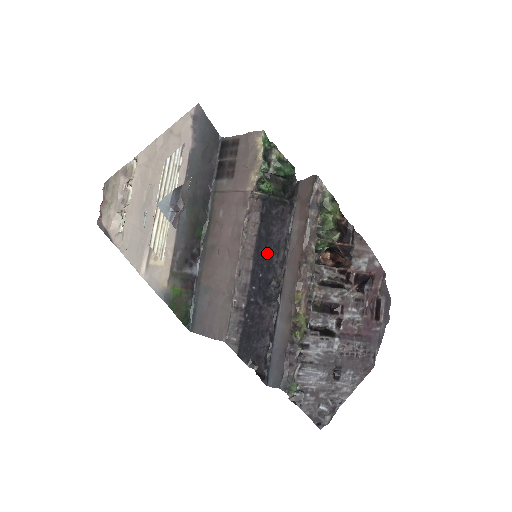
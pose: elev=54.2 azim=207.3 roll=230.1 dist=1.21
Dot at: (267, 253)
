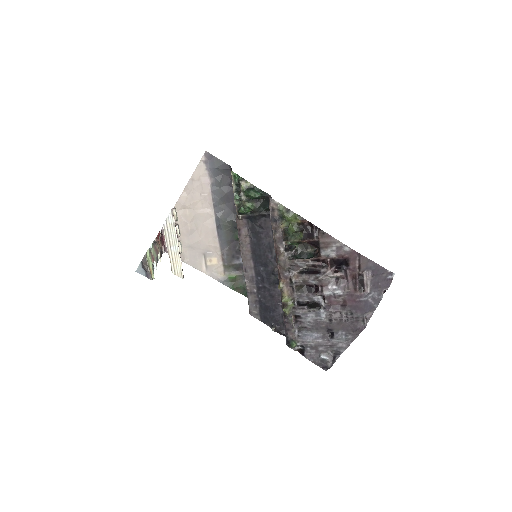
Dot at: (262, 253)
